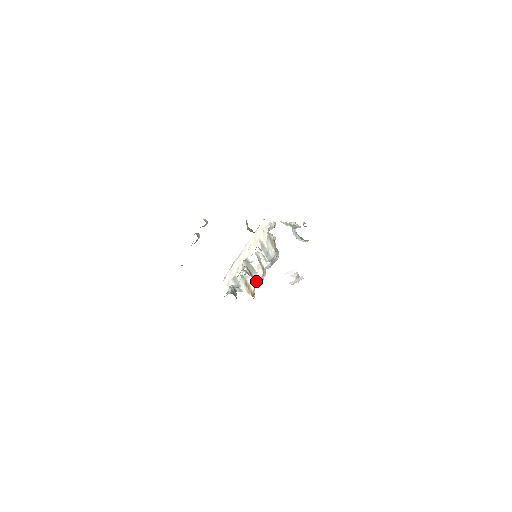
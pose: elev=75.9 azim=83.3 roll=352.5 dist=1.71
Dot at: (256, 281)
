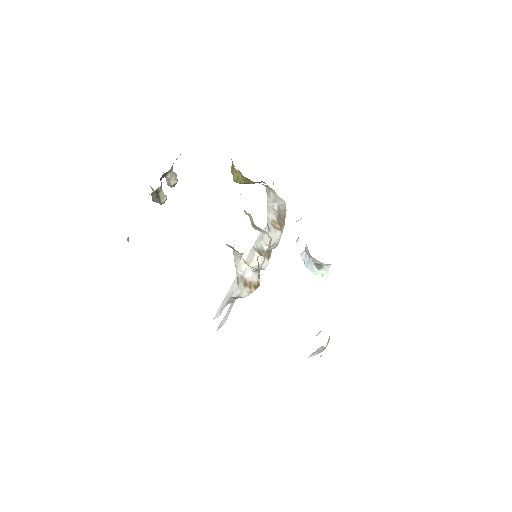
Dot at: occluded
